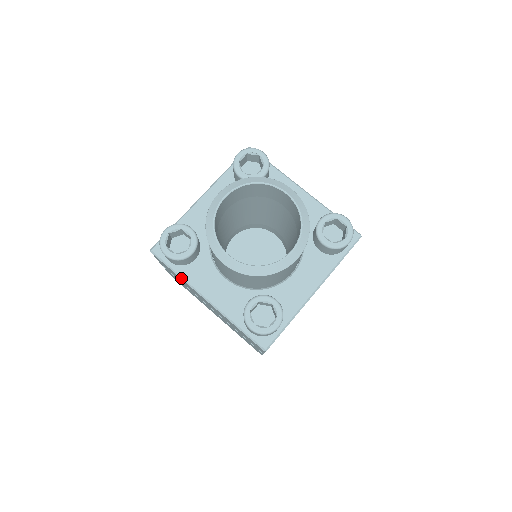
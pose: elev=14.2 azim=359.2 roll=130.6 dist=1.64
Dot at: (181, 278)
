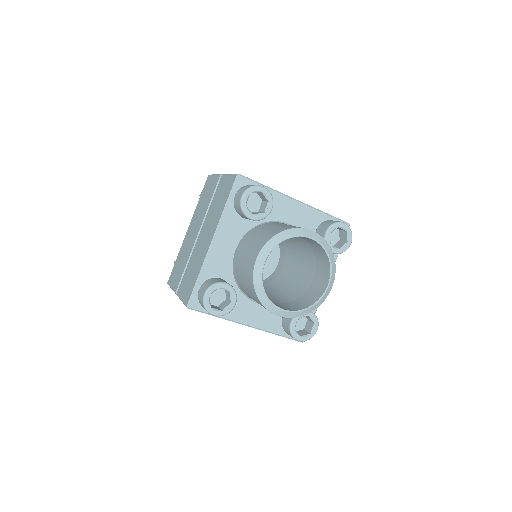
Dot at: occluded
